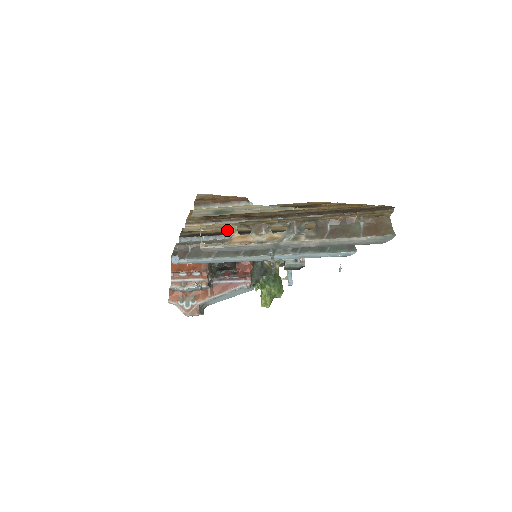
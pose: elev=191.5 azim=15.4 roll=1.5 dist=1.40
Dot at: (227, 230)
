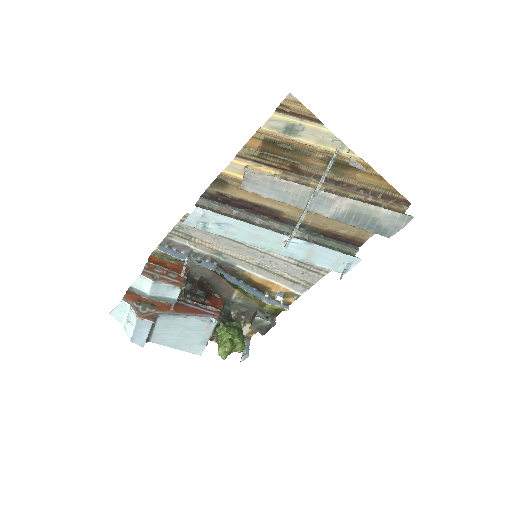
Dot at: (253, 199)
